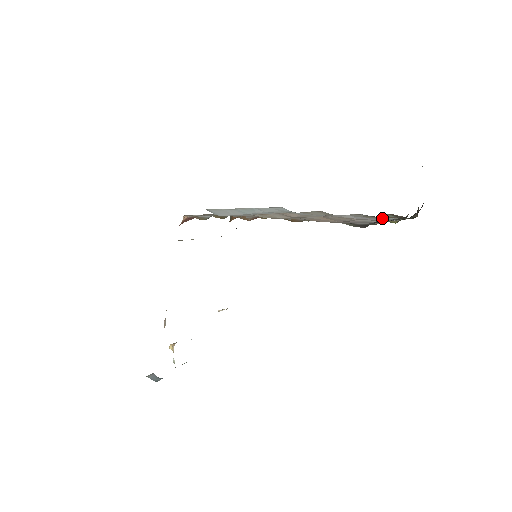
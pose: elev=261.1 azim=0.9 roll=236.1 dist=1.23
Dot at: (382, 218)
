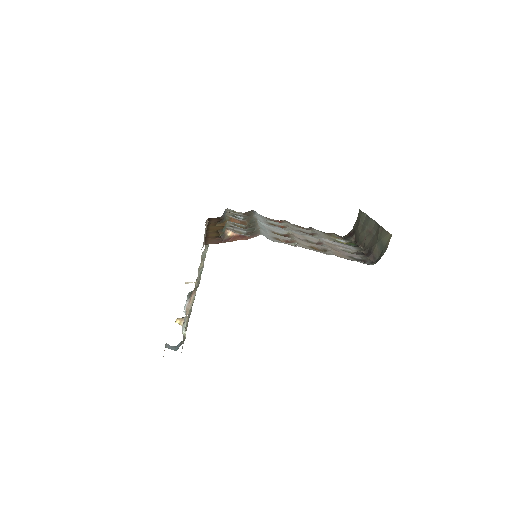
Dot at: (373, 259)
